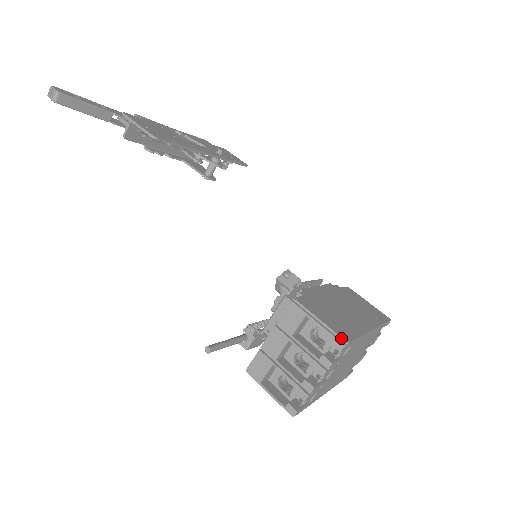
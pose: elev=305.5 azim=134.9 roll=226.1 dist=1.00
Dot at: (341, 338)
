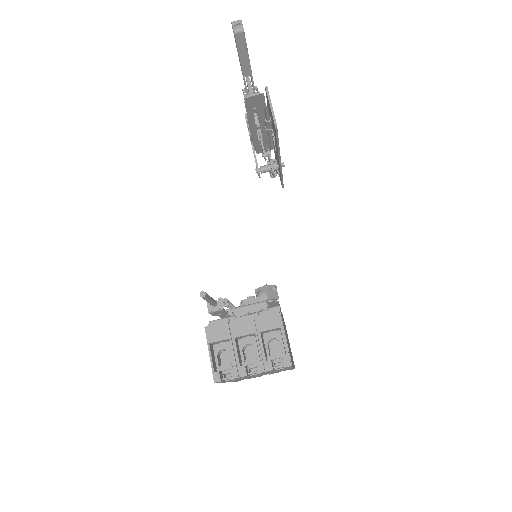
Dot at: (290, 359)
